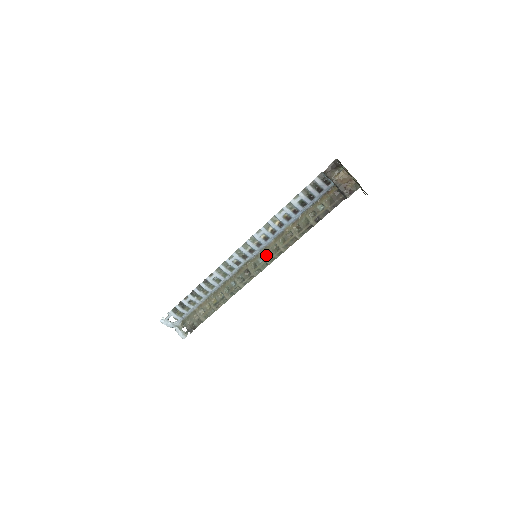
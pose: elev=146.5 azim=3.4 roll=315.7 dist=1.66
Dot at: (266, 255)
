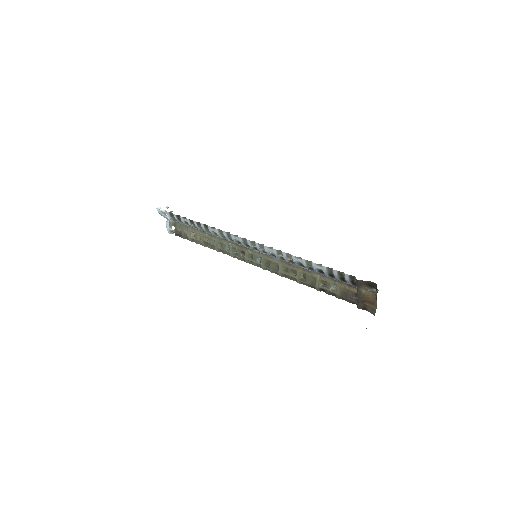
Dot at: (265, 262)
